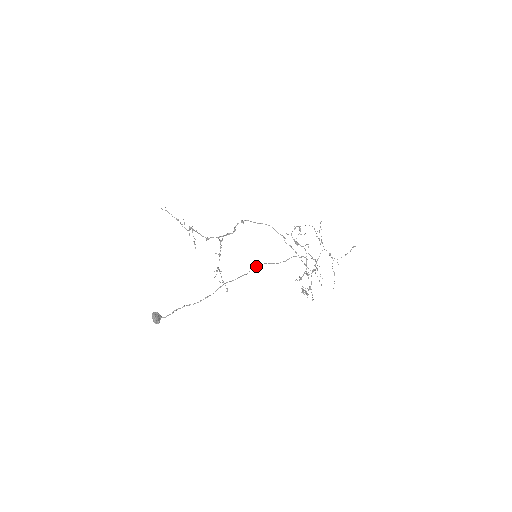
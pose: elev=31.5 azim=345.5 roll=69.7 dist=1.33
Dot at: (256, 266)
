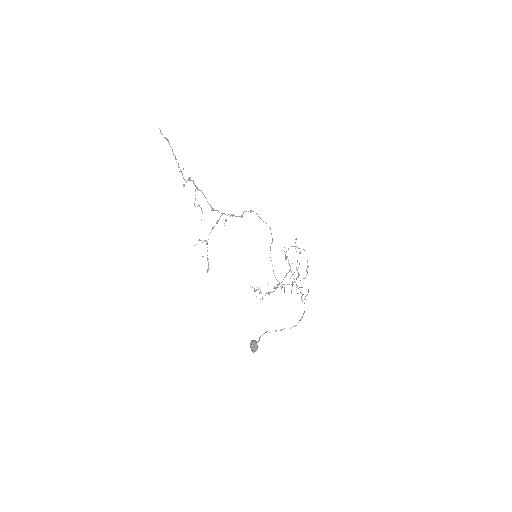
Dot at: occluded
